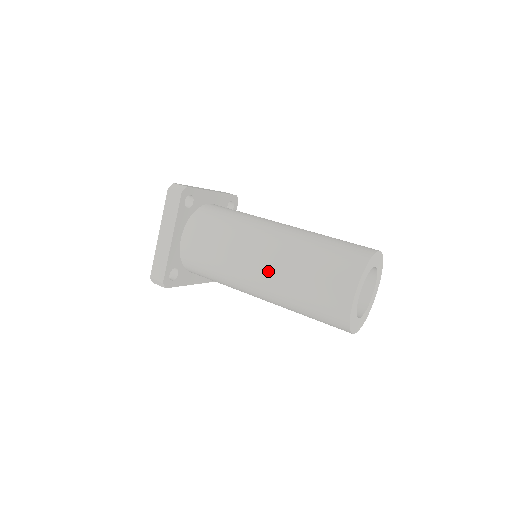
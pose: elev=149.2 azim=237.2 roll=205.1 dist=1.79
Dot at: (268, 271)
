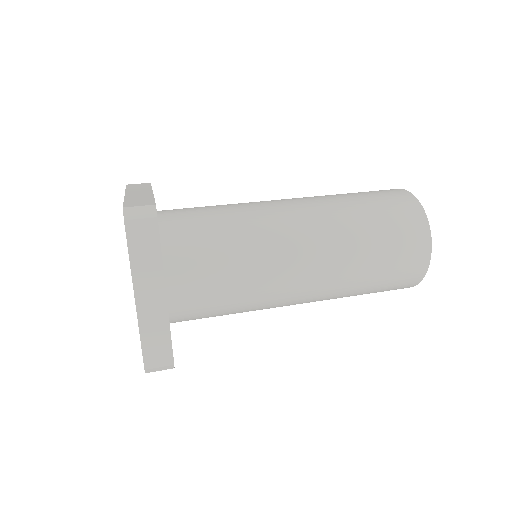
Dot at: (324, 270)
